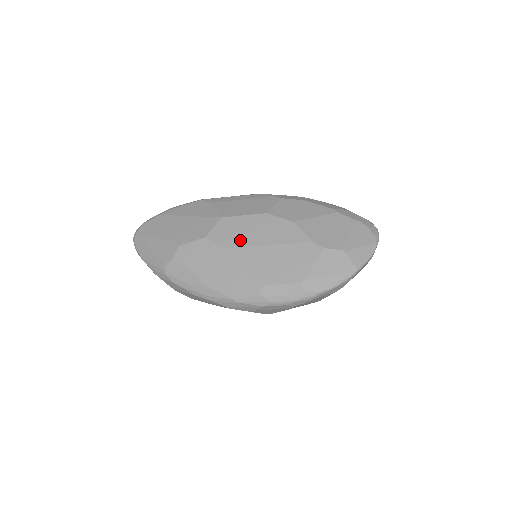
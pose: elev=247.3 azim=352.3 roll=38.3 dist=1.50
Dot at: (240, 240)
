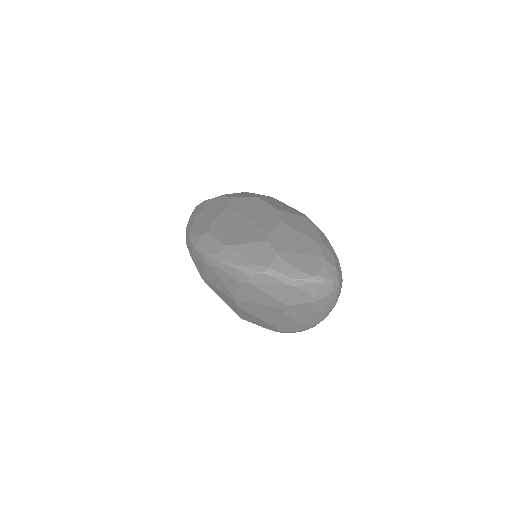
Dot at: (242, 208)
